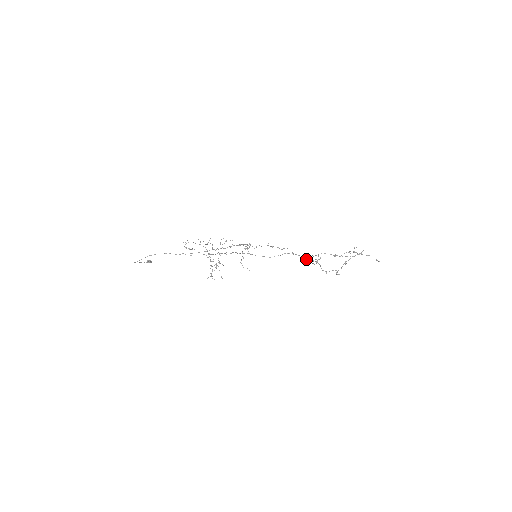
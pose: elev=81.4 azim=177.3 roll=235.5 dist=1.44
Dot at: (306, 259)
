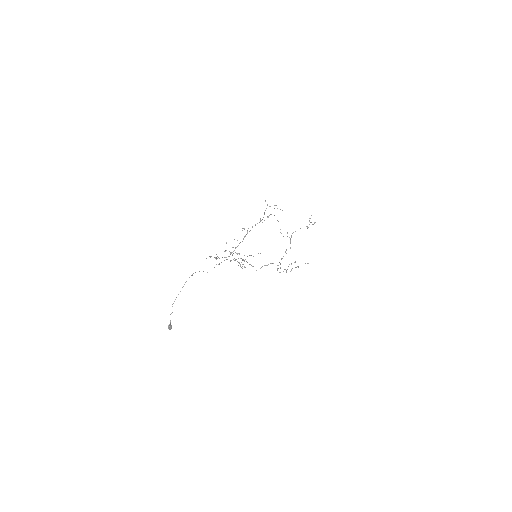
Dot at: occluded
